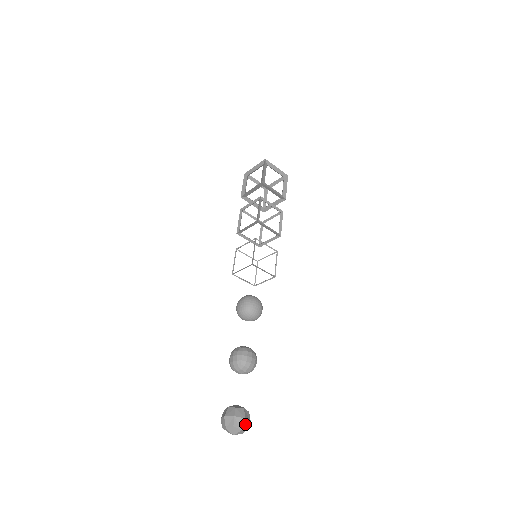
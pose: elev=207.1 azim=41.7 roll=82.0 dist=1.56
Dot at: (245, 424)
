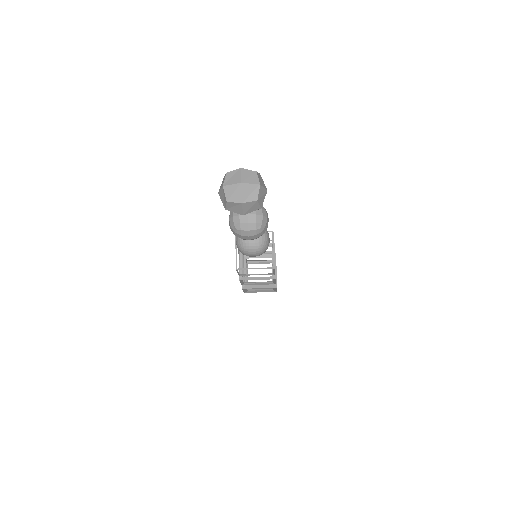
Dot at: (263, 193)
